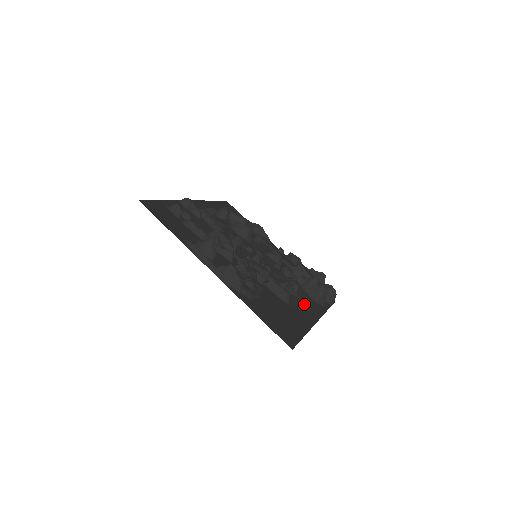
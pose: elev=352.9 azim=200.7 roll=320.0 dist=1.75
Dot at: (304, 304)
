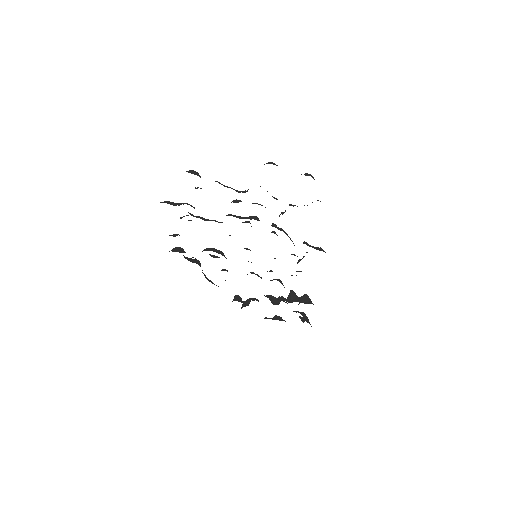
Dot at: occluded
